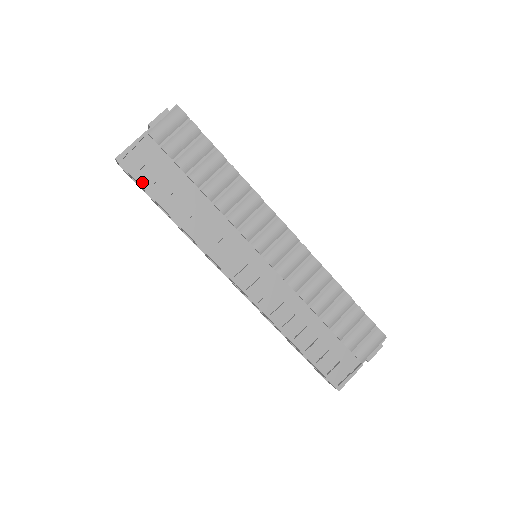
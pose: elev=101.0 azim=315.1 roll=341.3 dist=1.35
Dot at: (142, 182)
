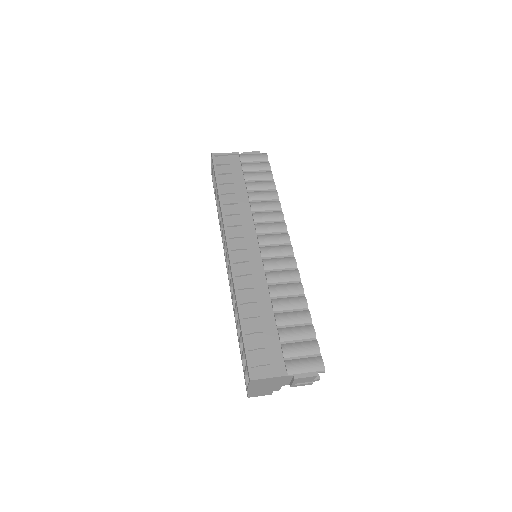
Dot at: (217, 169)
